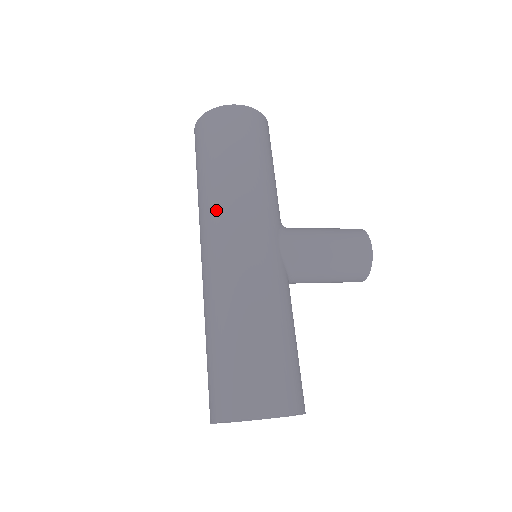
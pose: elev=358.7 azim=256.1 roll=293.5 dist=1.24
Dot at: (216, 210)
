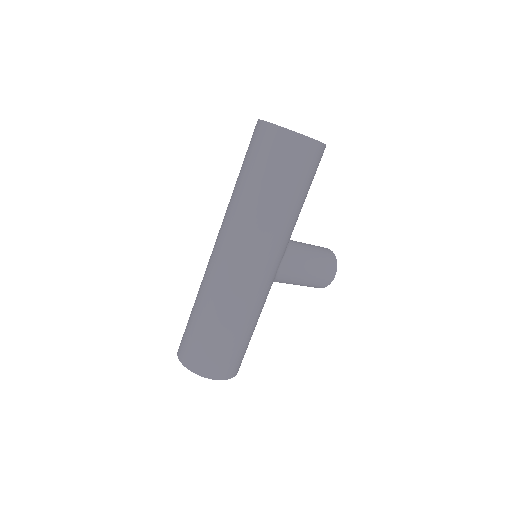
Dot at: (249, 232)
